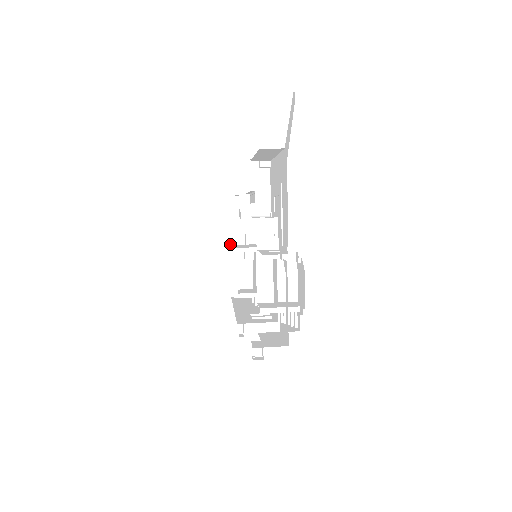
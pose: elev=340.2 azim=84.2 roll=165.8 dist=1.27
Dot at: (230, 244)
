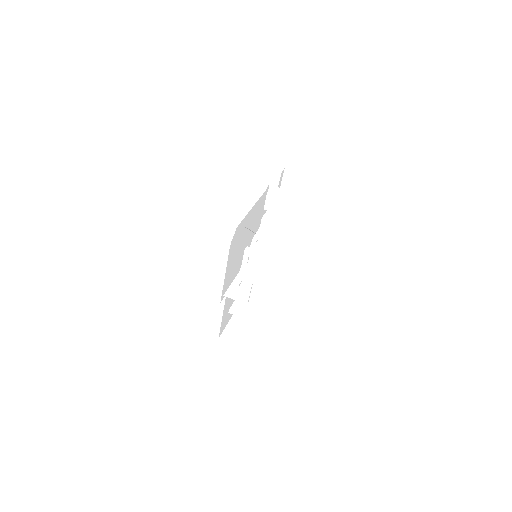
Dot at: occluded
